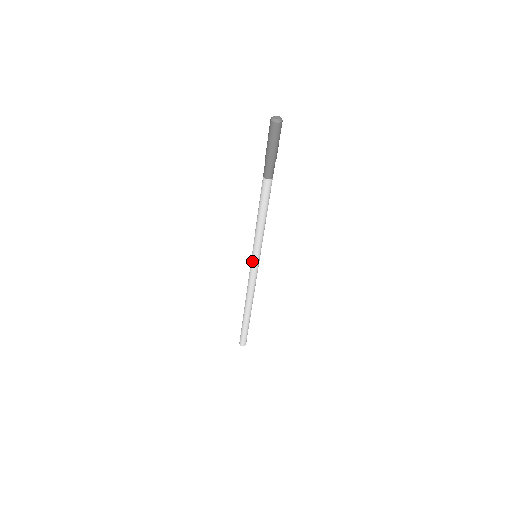
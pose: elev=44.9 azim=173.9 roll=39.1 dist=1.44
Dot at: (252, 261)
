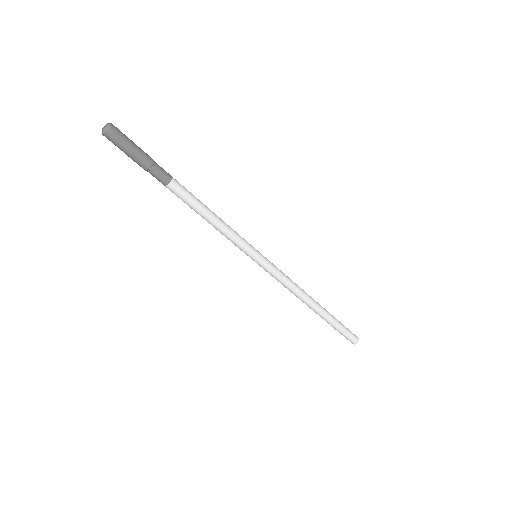
Dot at: occluded
